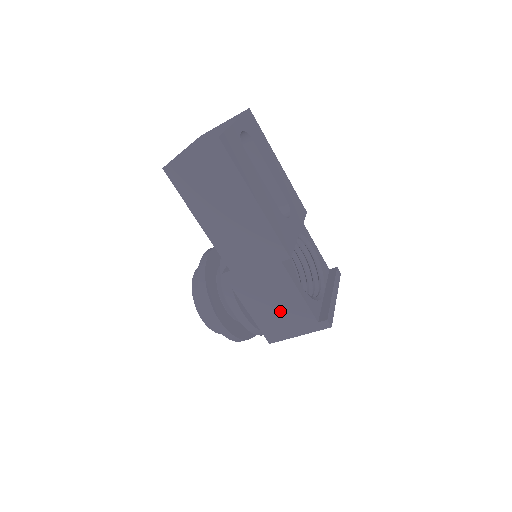
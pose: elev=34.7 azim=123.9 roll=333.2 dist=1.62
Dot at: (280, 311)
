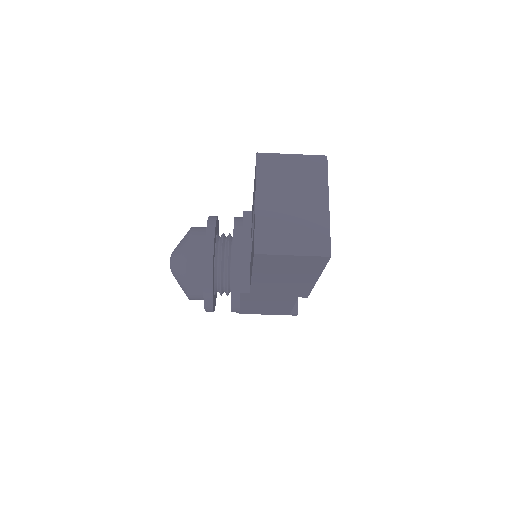
Dot at: (268, 308)
